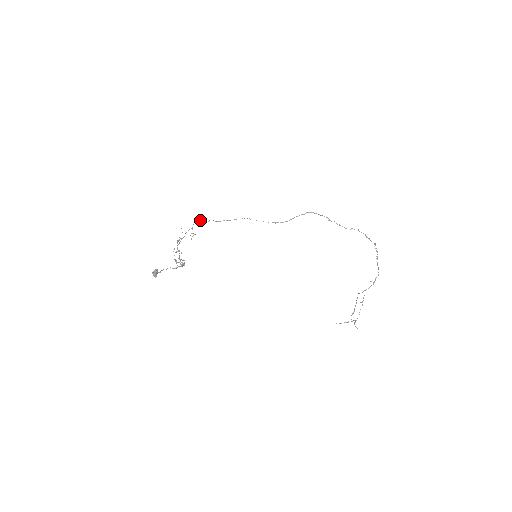
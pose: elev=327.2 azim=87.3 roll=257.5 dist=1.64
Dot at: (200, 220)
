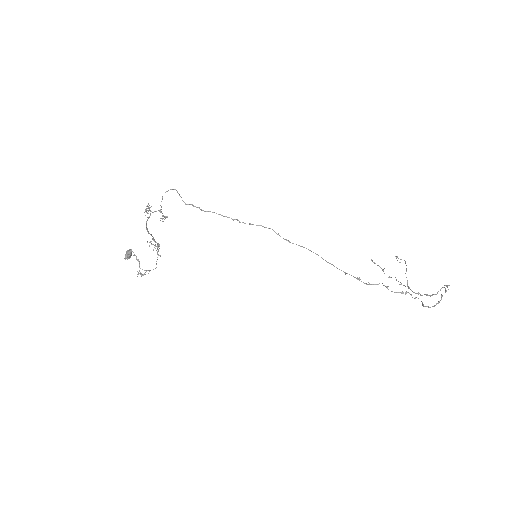
Dot at: (172, 189)
